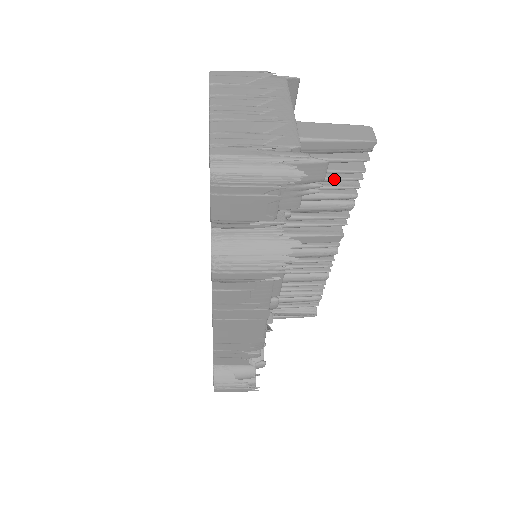
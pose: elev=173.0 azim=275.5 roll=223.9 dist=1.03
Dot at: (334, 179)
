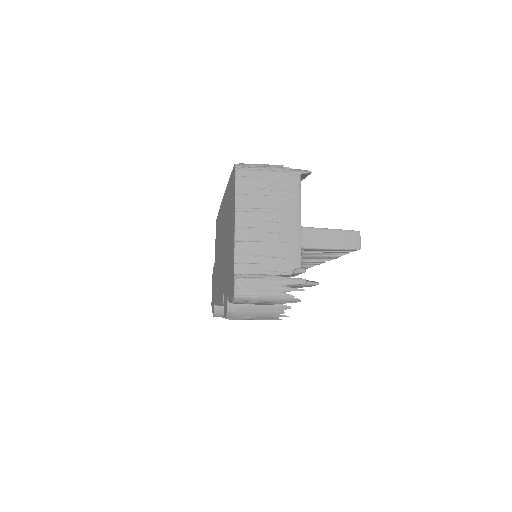
Dot at: (324, 254)
